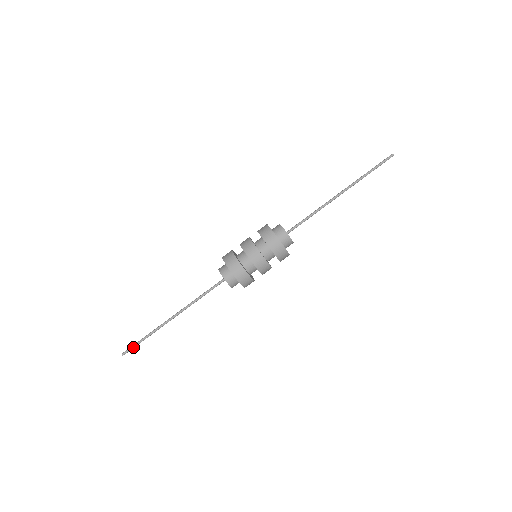
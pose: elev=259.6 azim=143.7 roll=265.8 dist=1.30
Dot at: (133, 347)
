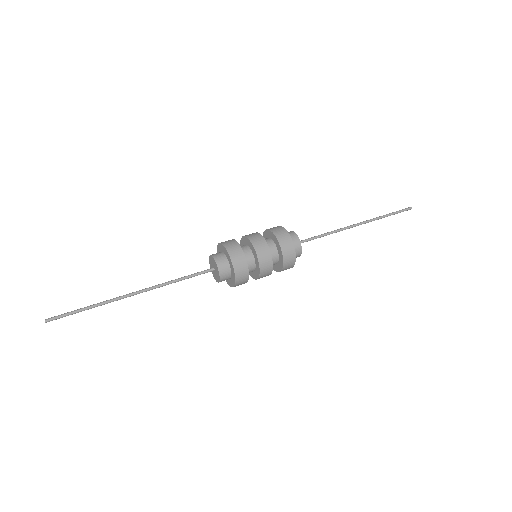
Dot at: (65, 316)
